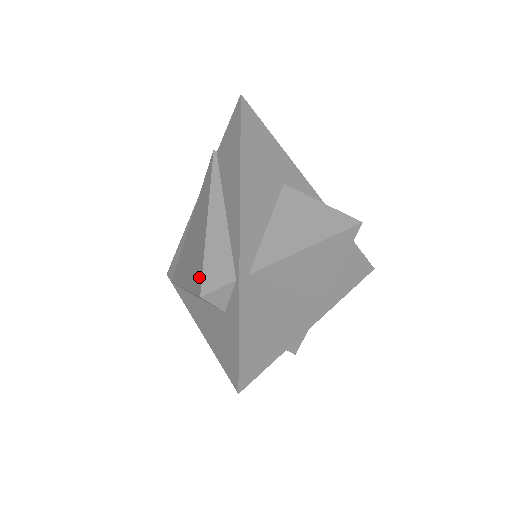
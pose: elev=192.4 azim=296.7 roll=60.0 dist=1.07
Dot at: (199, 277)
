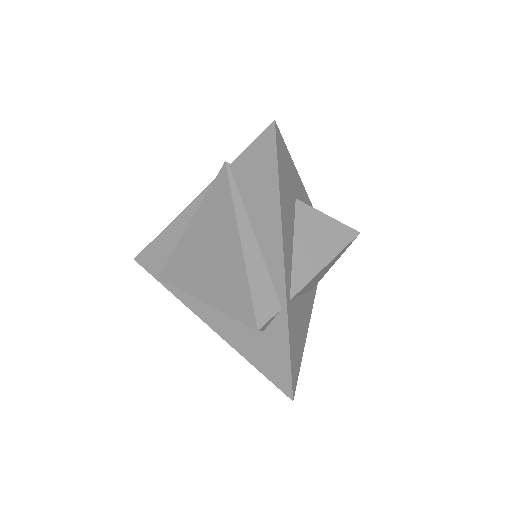
Dot at: (246, 308)
